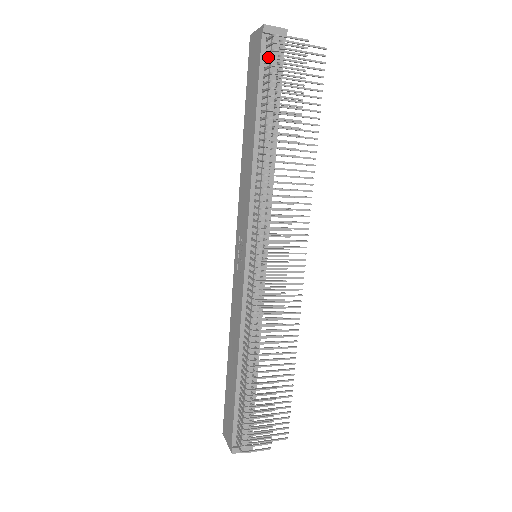
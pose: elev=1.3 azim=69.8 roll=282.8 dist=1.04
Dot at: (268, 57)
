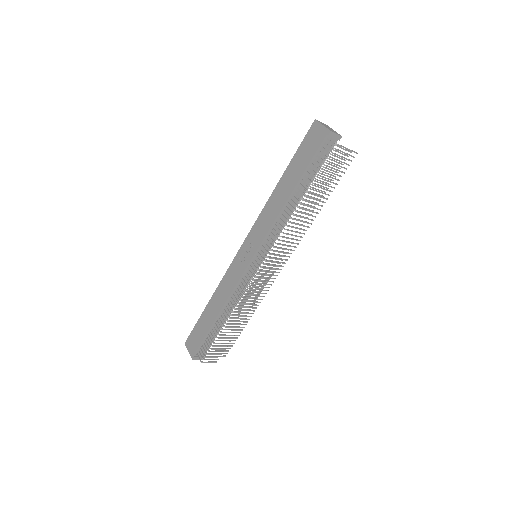
Dot at: (323, 149)
